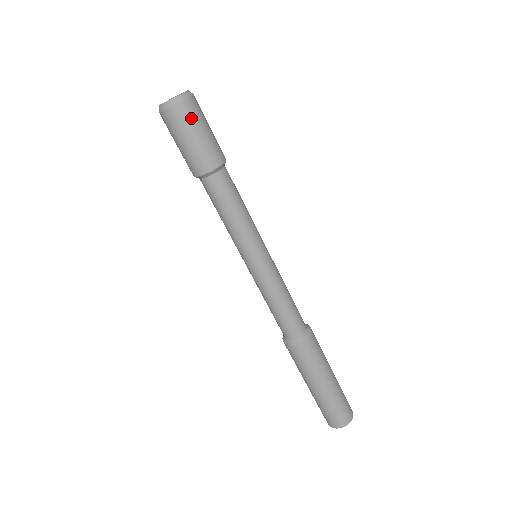
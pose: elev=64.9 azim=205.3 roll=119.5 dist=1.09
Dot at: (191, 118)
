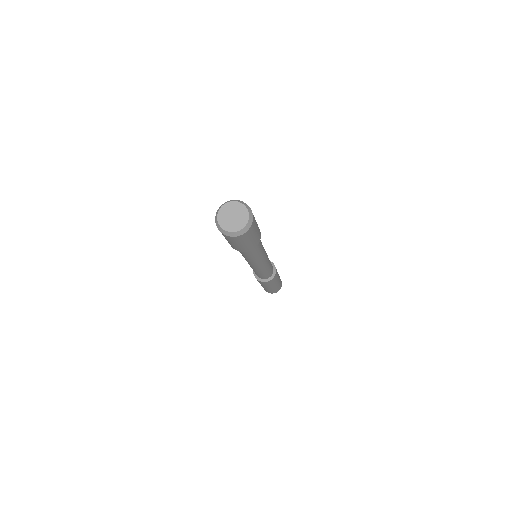
Dot at: (240, 240)
